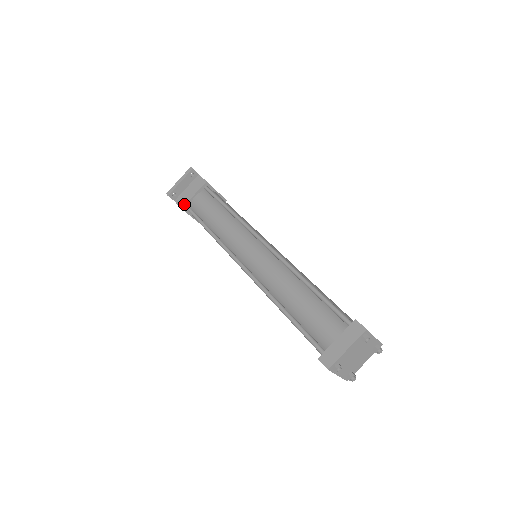
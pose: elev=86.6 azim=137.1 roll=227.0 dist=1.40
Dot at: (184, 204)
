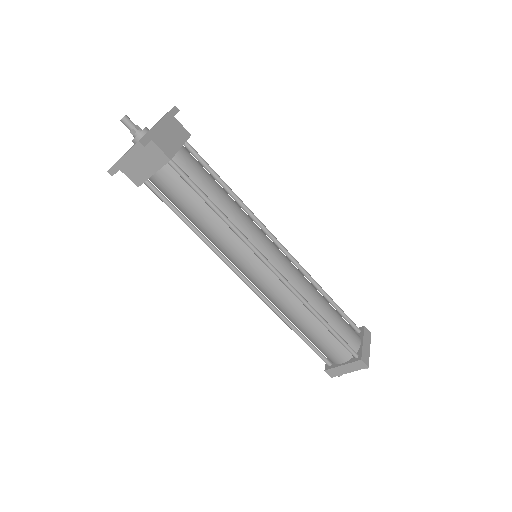
Dot at: (140, 183)
